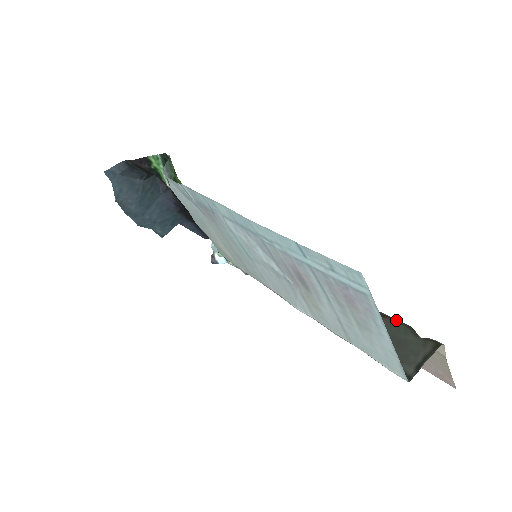
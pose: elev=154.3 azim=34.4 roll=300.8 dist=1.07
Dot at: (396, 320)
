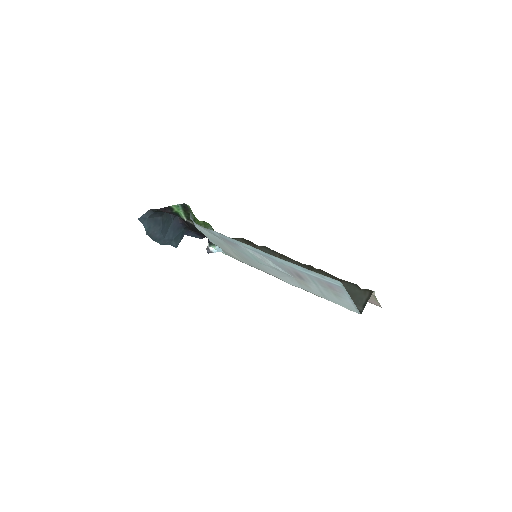
Dot at: (348, 282)
